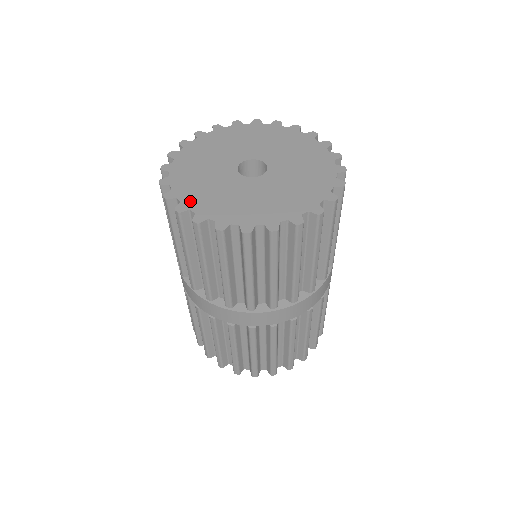
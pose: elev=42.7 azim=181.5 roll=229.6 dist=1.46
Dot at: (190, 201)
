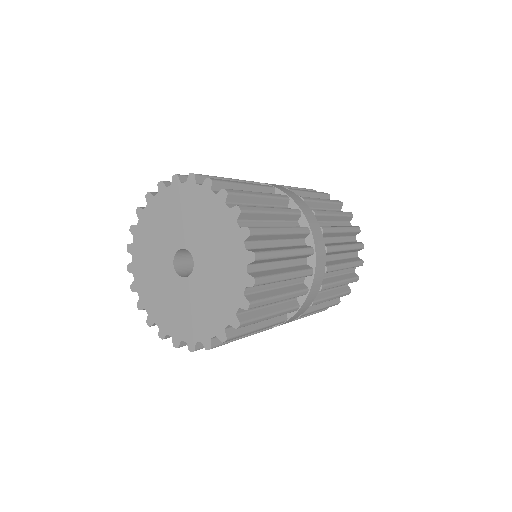
Dot at: (163, 324)
